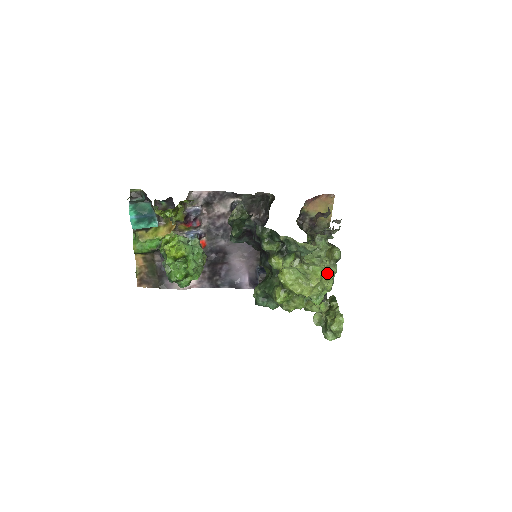
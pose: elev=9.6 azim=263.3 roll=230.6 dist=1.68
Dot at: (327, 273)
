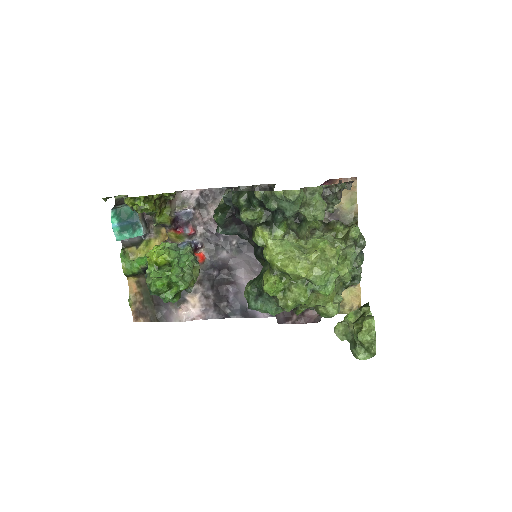
Dot at: (334, 247)
